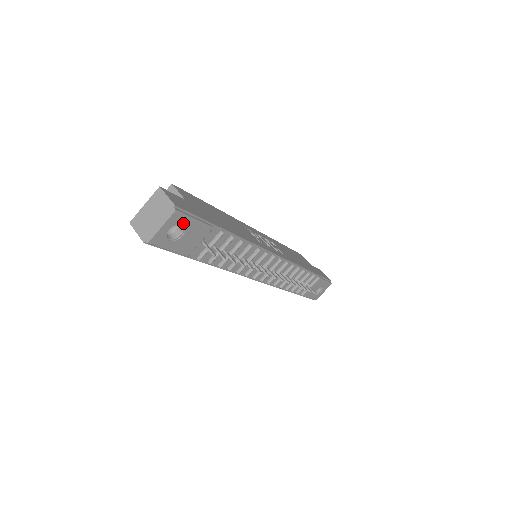
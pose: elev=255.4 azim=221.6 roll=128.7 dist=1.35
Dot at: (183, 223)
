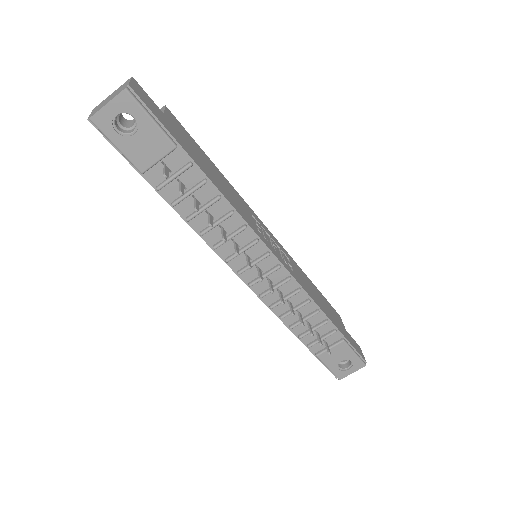
Dot at: (136, 114)
